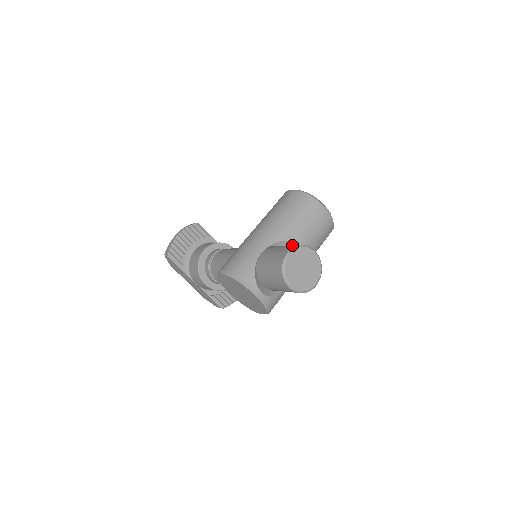
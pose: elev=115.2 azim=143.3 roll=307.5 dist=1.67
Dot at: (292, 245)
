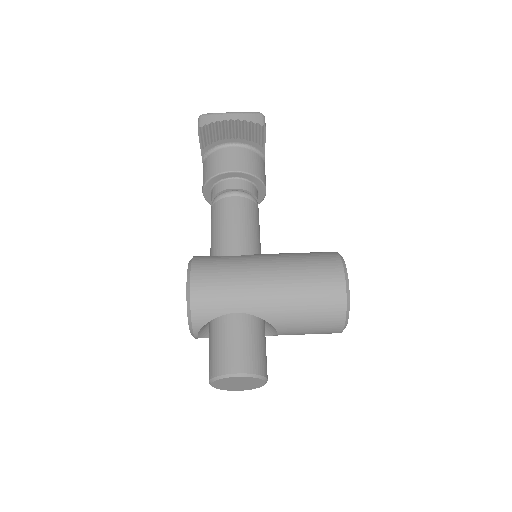
Dot at: (255, 361)
